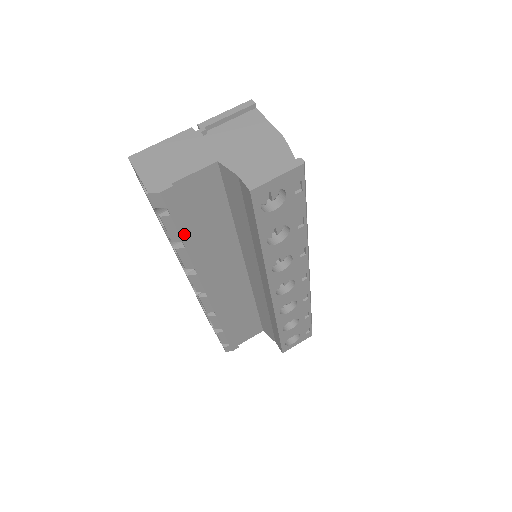
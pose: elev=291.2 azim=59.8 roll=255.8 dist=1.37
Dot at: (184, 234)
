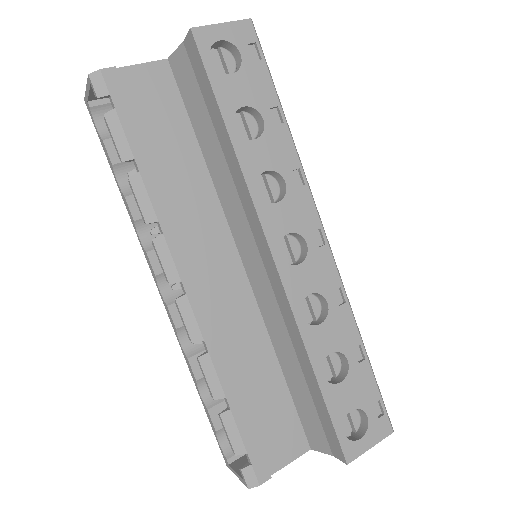
Dot at: (136, 147)
